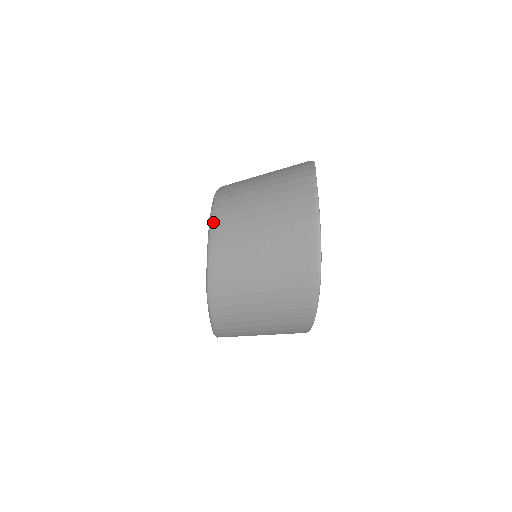
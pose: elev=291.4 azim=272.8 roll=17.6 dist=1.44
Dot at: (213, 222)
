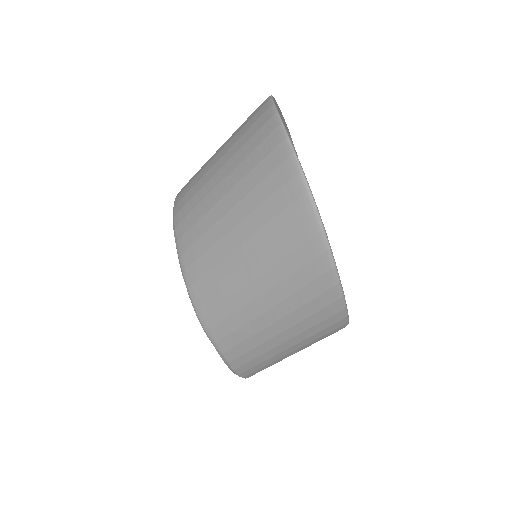
Dot at: (175, 219)
